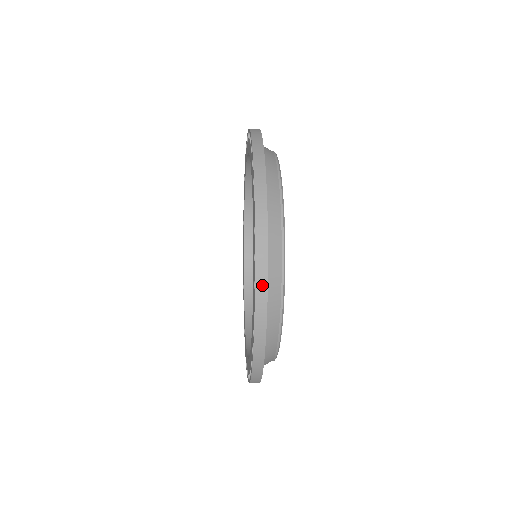
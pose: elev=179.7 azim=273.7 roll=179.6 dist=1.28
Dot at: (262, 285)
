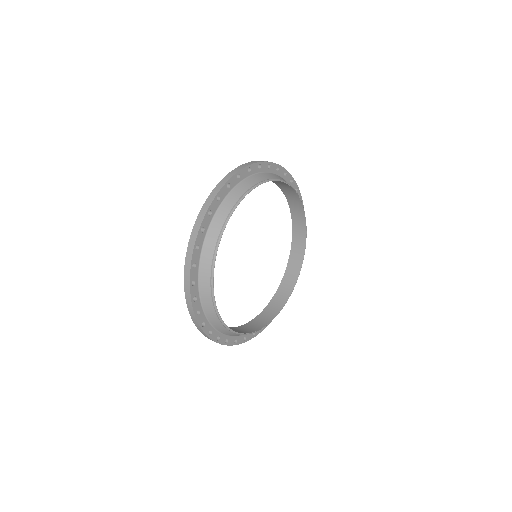
Dot at: (197, 226)
